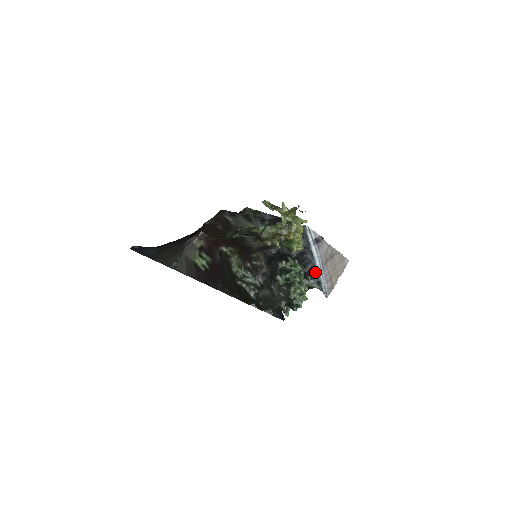
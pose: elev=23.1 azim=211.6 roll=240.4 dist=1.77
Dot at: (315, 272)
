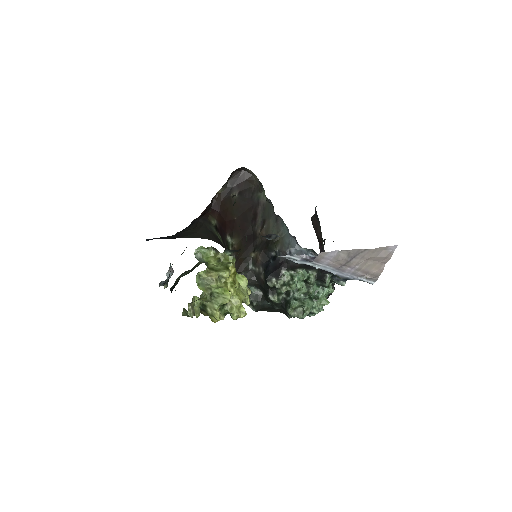
Dot at: occluded
